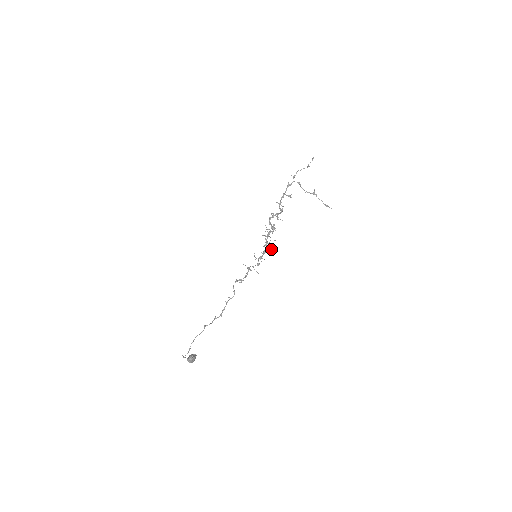
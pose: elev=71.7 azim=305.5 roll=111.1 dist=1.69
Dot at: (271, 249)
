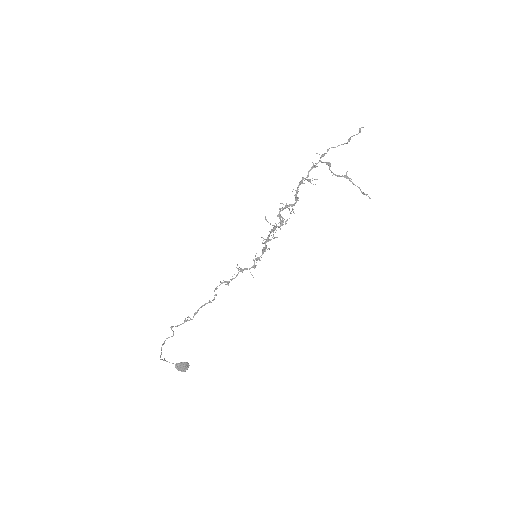
Dot at: (269, 248)
